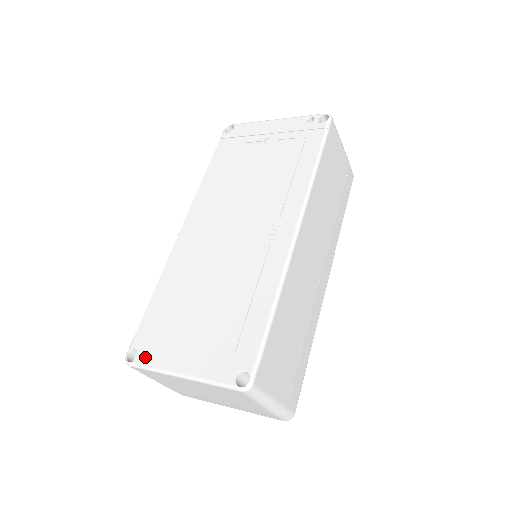
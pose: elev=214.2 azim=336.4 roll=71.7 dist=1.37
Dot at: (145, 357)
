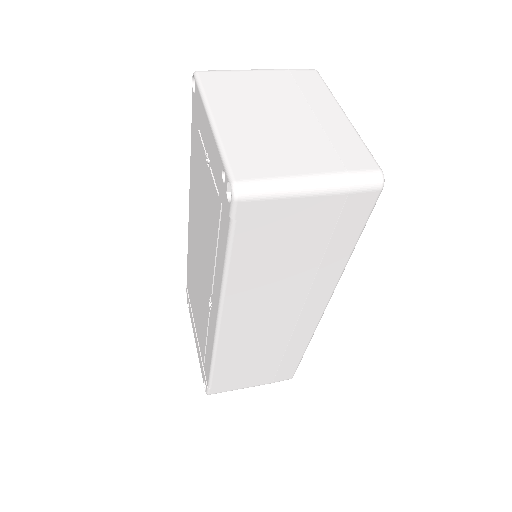
Dot at: occluded
